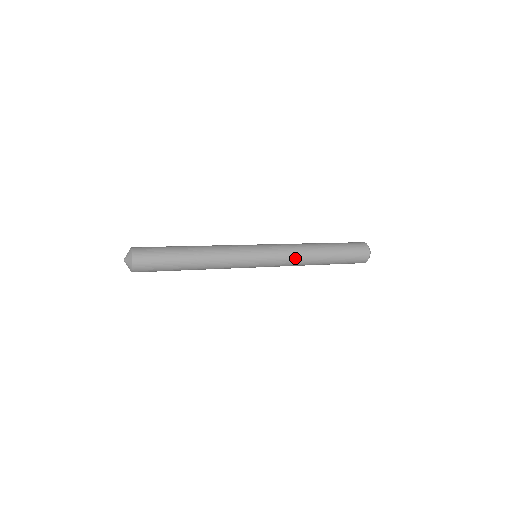
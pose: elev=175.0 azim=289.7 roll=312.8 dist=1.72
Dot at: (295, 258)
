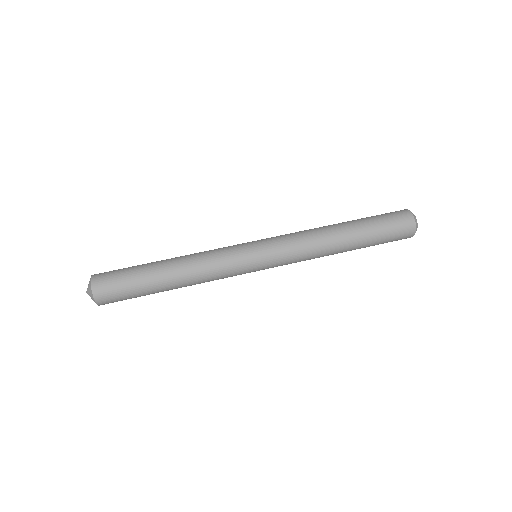
Dot at: (307, 259)
